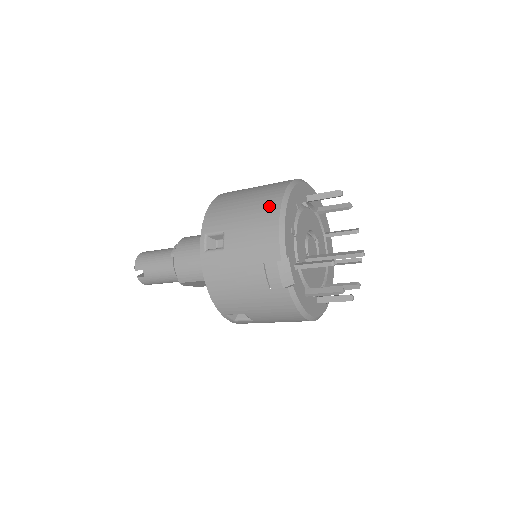
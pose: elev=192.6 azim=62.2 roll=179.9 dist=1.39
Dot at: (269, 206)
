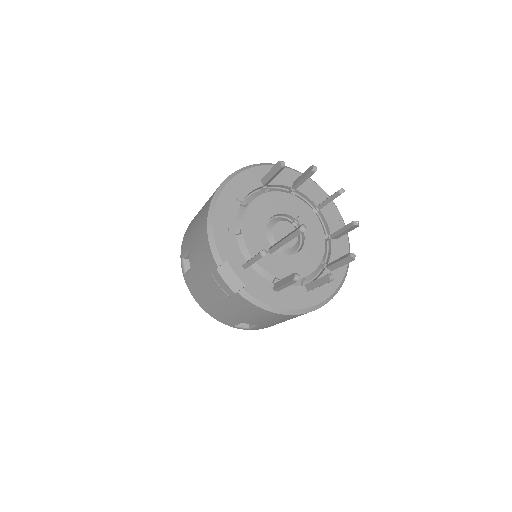
Dot at: (204, 214)
